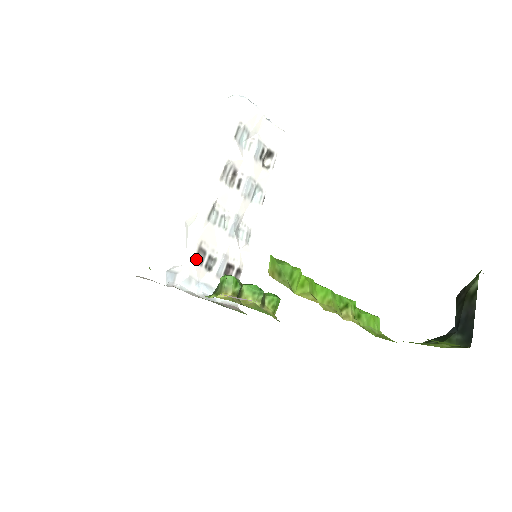
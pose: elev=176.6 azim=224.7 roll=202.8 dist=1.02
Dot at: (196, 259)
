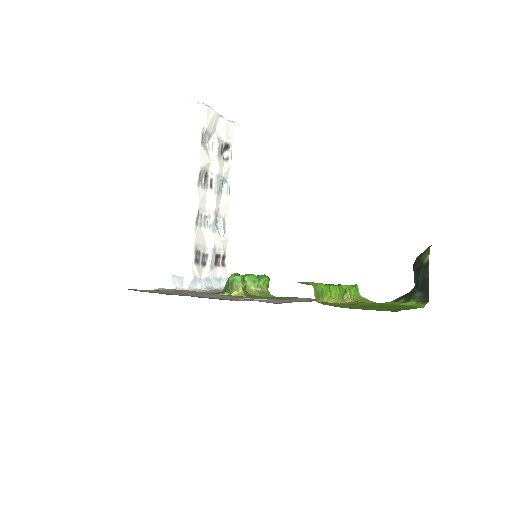
Dot at: (195, 261)
